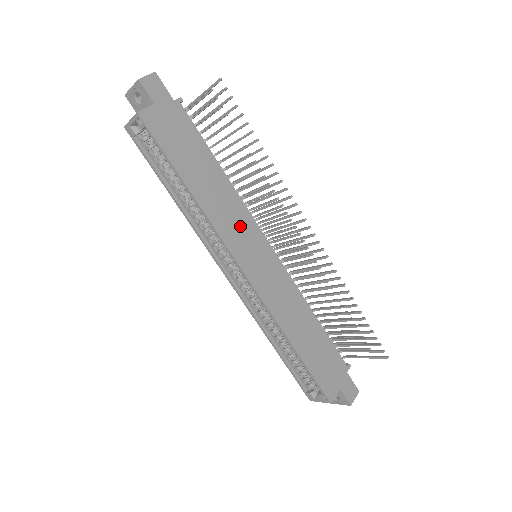
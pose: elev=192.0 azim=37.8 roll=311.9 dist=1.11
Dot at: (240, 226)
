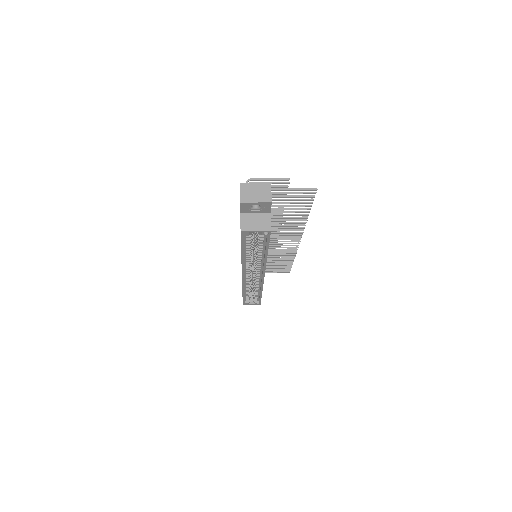
Dot at: occluded
